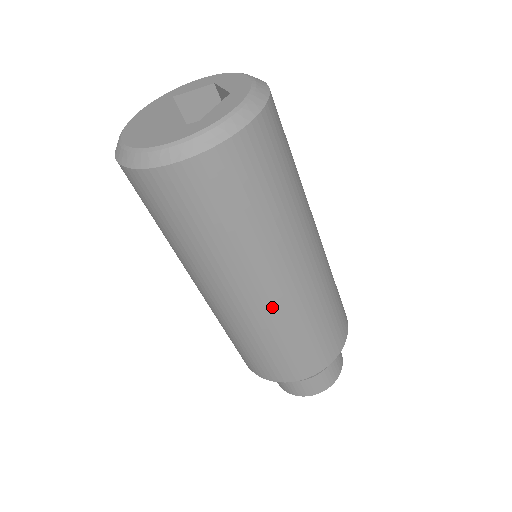
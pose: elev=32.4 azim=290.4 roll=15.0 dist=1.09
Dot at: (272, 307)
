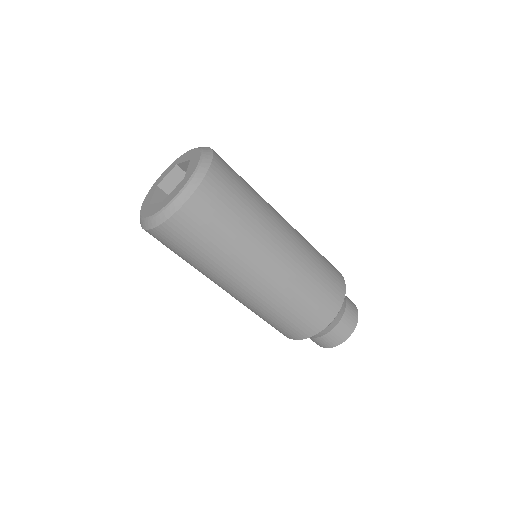
Dot at: (284, 271)
